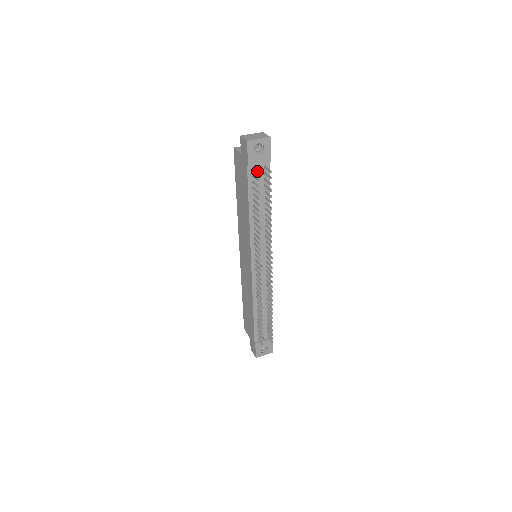
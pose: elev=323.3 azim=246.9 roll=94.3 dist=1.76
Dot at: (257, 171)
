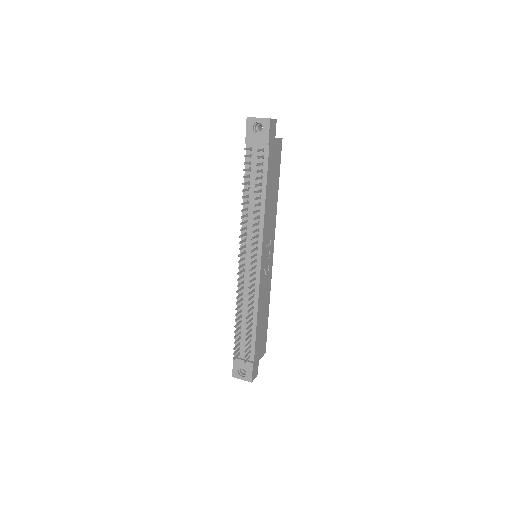
Dot at: (256, 153)
